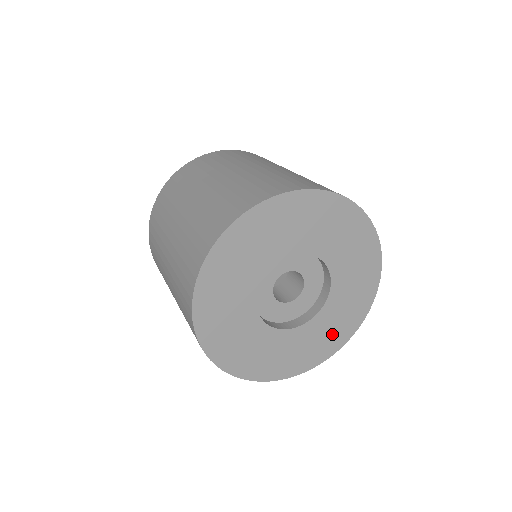
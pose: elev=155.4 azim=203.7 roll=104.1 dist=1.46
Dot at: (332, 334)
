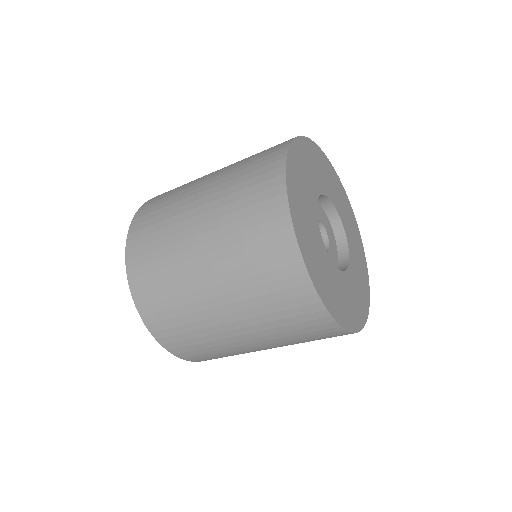
Dot at: (329, 289)
